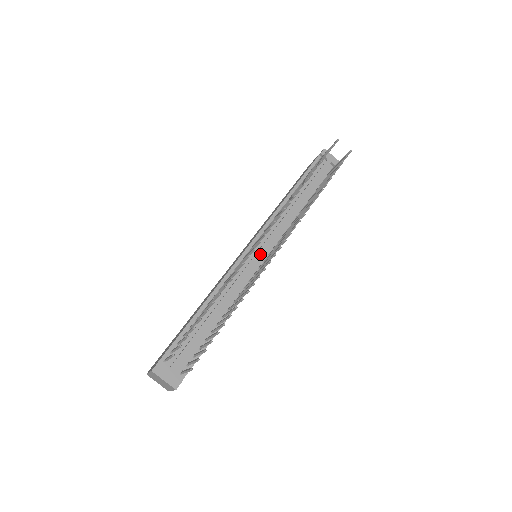
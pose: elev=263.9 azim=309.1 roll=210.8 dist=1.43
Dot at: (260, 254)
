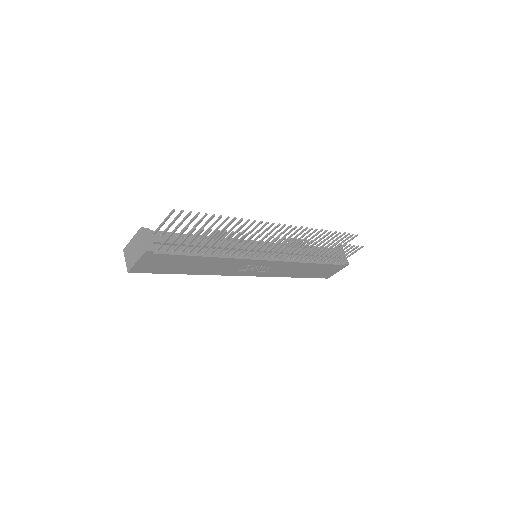
Dot at: (262, 249)
